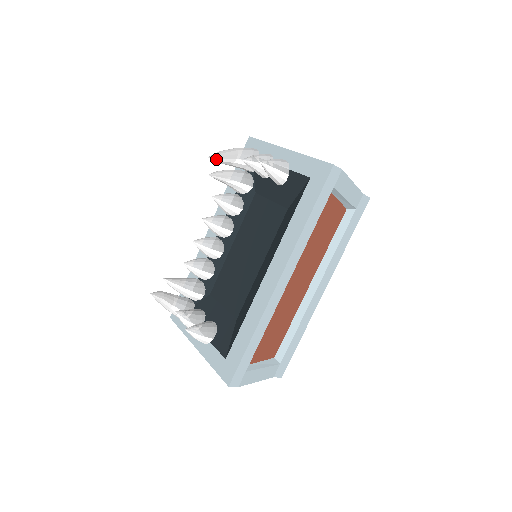
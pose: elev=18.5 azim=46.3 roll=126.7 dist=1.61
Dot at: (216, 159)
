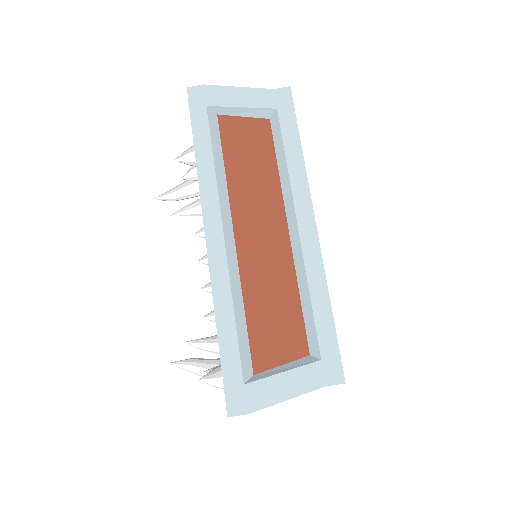
Dot at: (164, 197)
